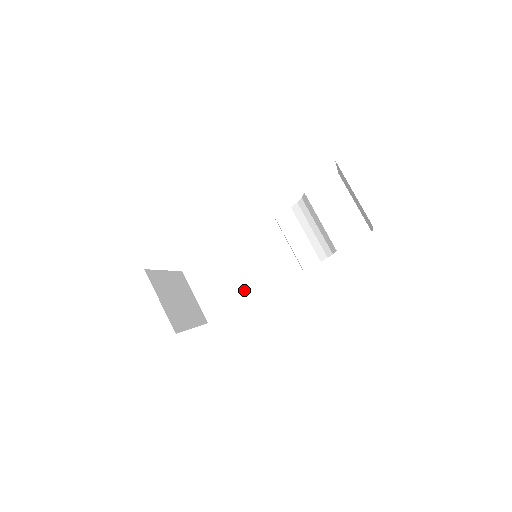
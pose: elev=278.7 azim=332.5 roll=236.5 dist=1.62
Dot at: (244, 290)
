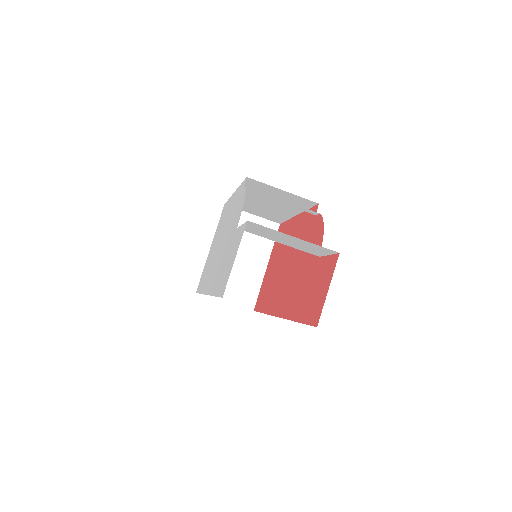
Dot at: (282, 212)
